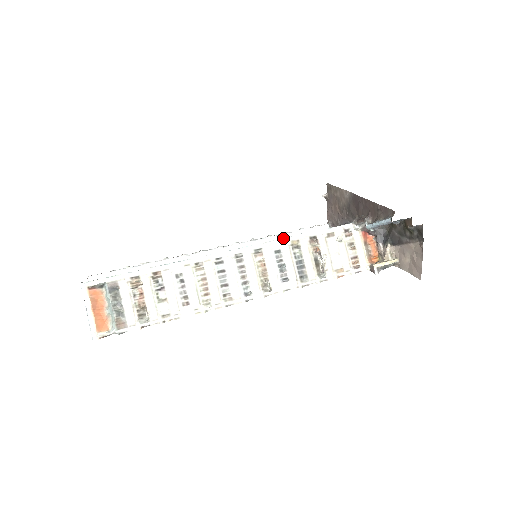
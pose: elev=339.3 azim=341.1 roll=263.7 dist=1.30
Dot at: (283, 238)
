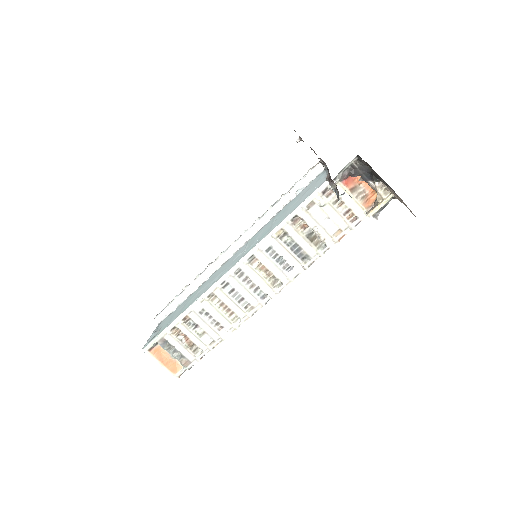
Dot at: (266, 235)
